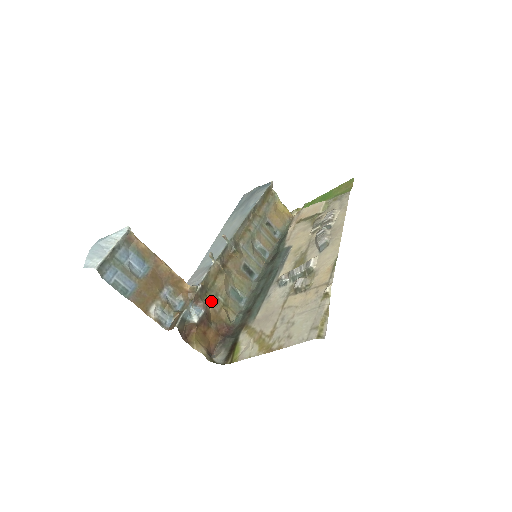
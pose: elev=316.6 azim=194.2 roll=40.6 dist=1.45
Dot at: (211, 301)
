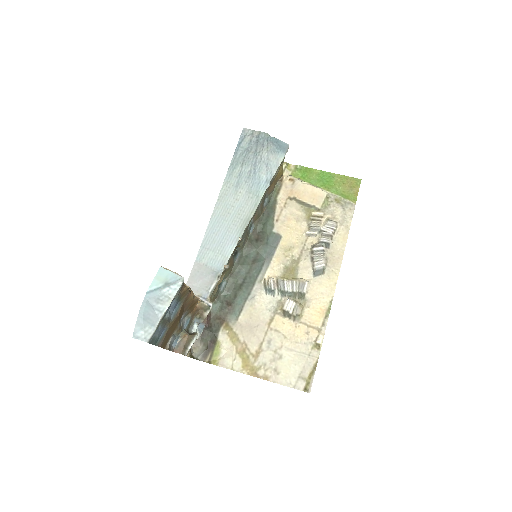
Dot at: occluded
